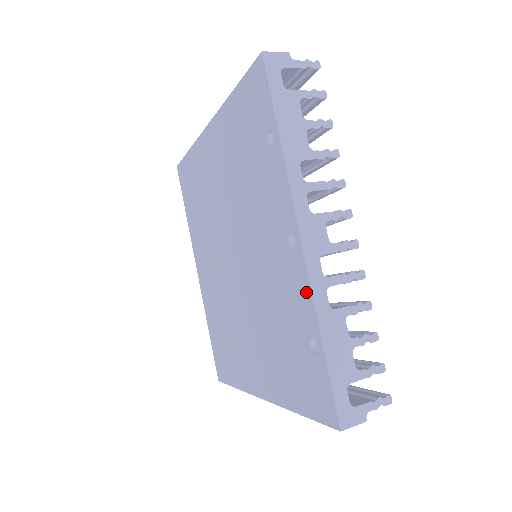
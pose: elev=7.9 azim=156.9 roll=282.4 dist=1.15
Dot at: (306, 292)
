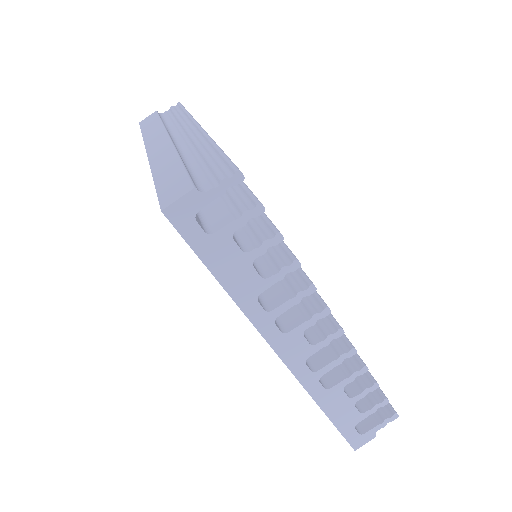
Dot at: occluded
